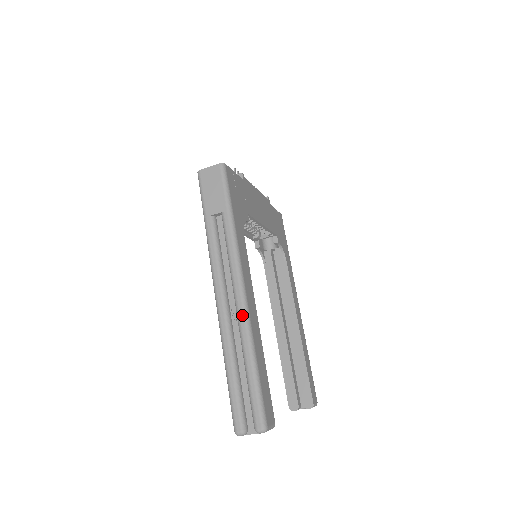
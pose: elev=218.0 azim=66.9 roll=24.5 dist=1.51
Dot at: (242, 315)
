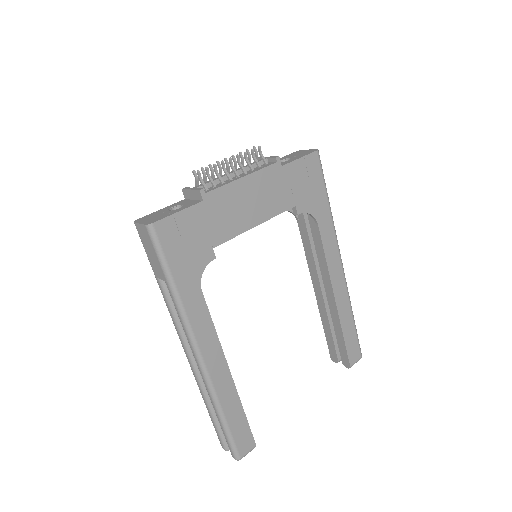
Dot at: (204, 380)
